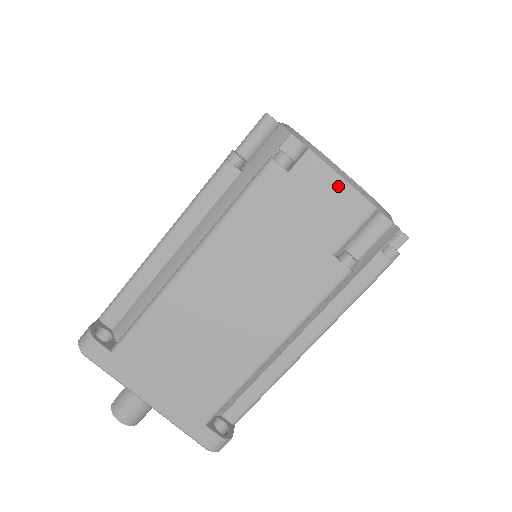
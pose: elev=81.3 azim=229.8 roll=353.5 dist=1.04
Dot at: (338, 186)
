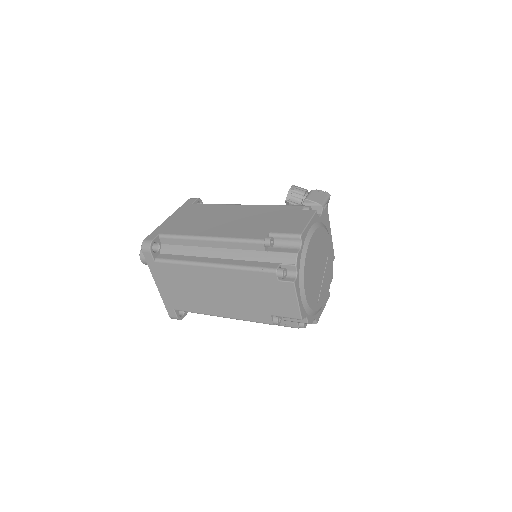
Dot at: (294, 302)
